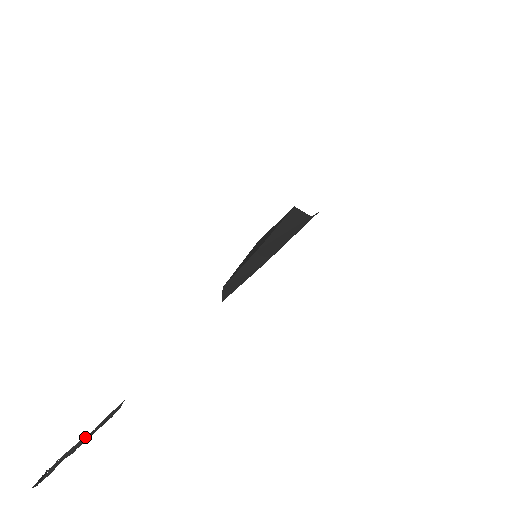
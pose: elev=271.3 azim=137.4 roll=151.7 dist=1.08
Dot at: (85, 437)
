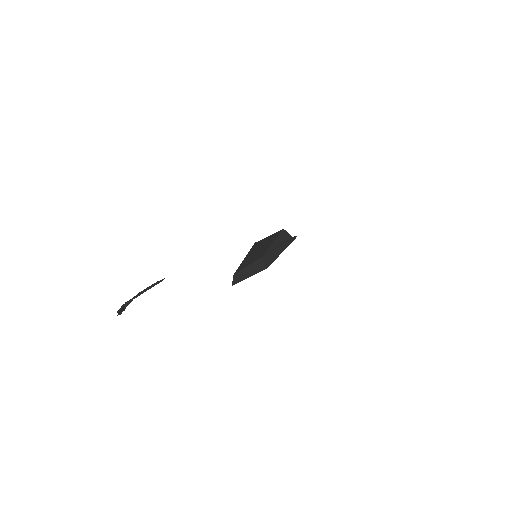
Dot at: (146, 290)
